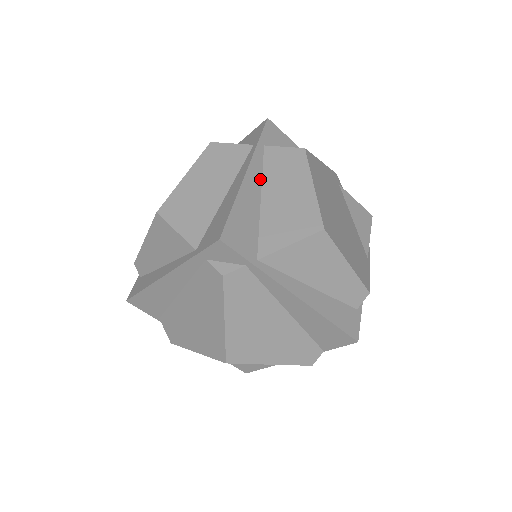
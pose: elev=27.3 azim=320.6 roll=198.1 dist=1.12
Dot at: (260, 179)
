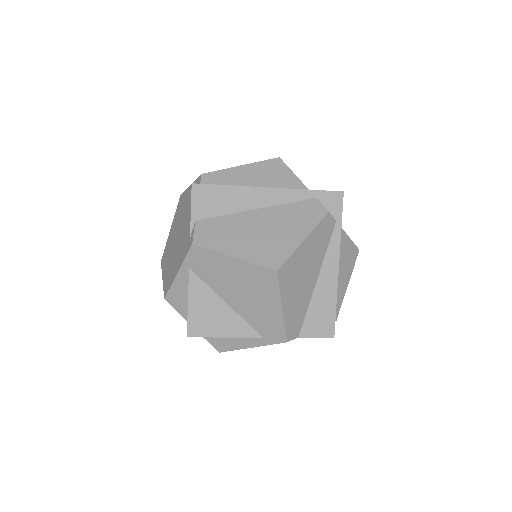
Dot at: occluded
